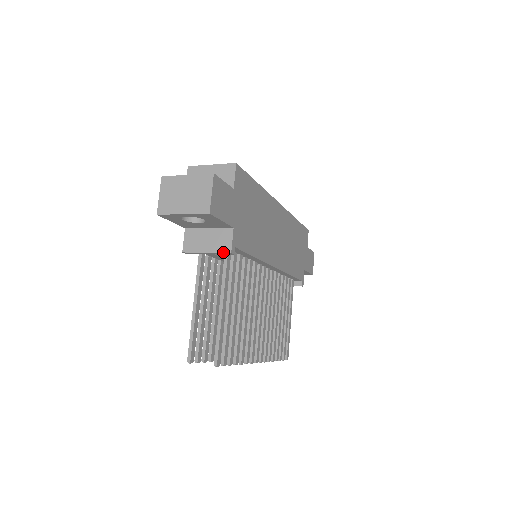
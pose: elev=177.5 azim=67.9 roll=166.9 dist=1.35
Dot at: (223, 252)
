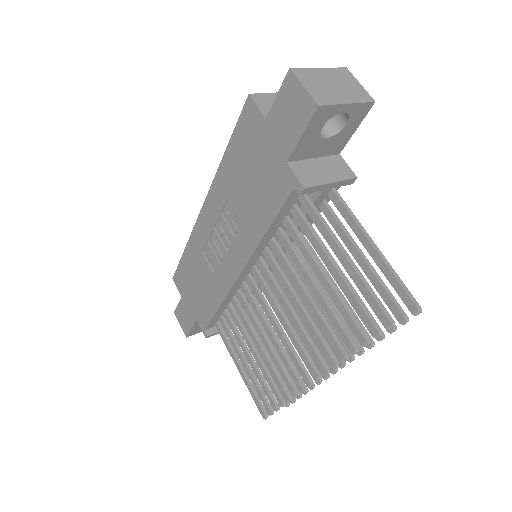
Dot at: (349, 178)
